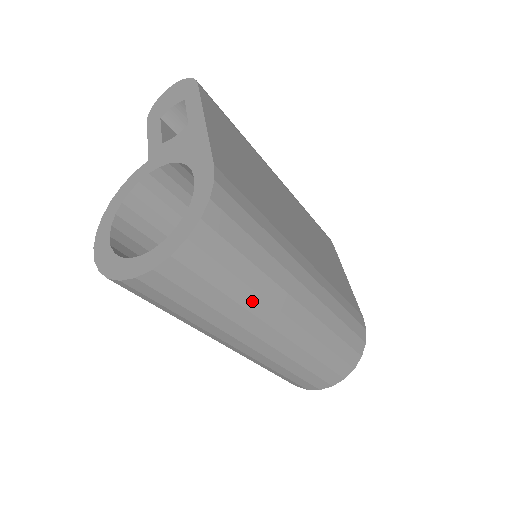
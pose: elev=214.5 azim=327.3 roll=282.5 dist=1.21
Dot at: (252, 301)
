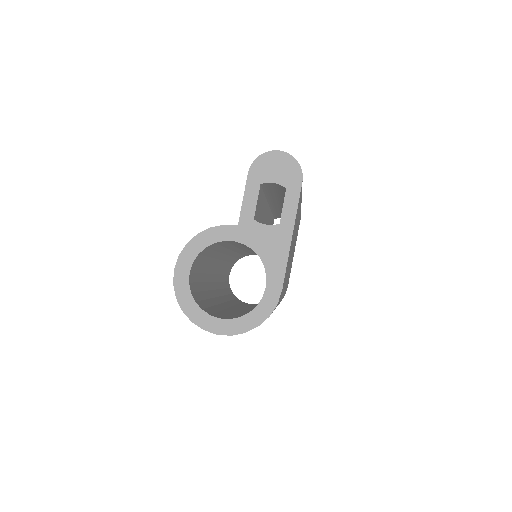
Dot at: occluded
